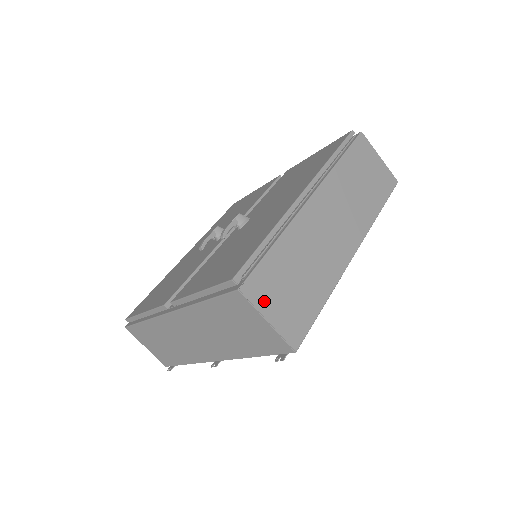
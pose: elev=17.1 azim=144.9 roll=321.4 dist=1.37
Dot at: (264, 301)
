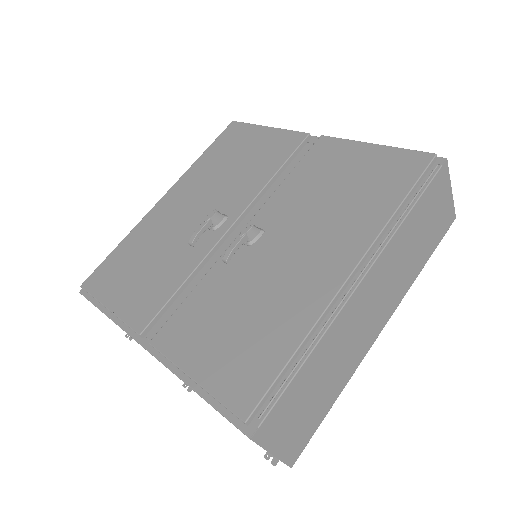
Dot at: (274, 436)
